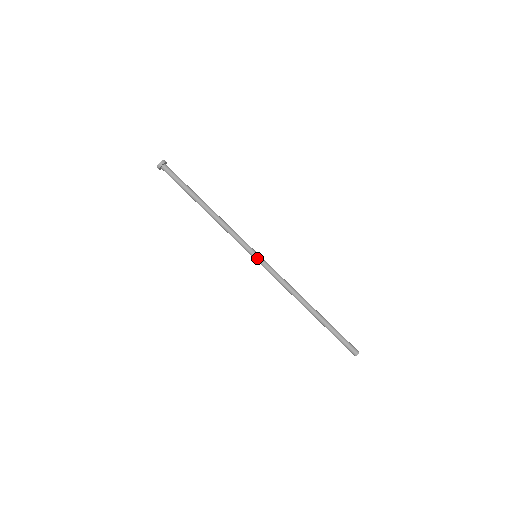
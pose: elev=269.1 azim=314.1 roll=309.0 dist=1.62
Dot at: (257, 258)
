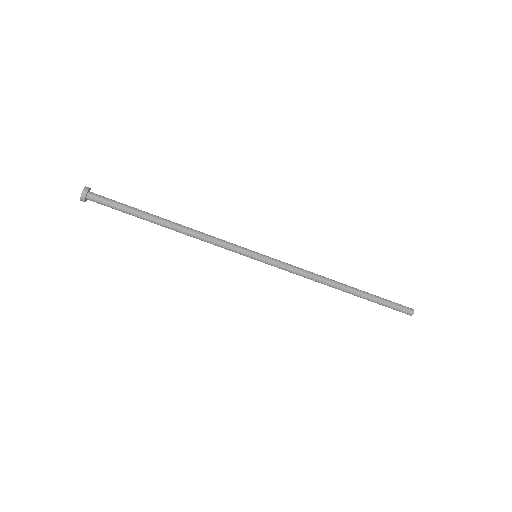
Dot at: (258, 259)
